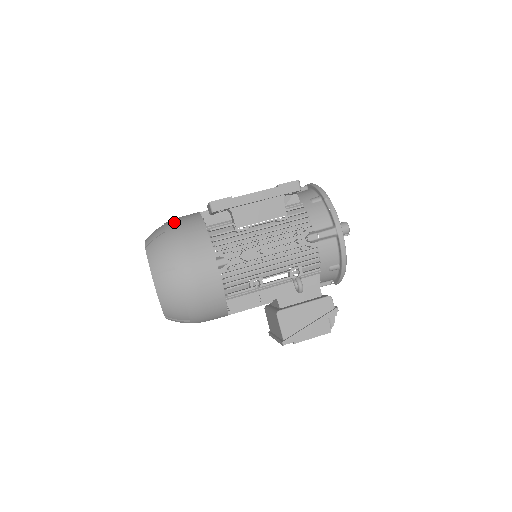
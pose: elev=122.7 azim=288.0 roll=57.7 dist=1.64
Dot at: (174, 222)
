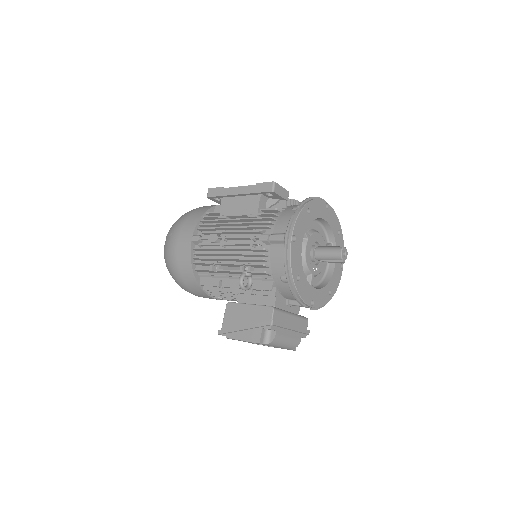
Dot at: (203, 206)
